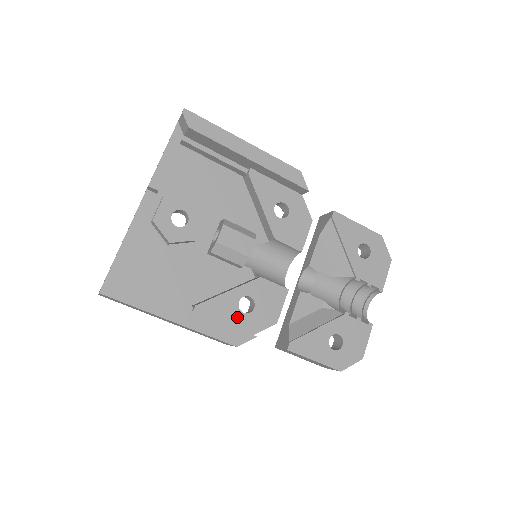
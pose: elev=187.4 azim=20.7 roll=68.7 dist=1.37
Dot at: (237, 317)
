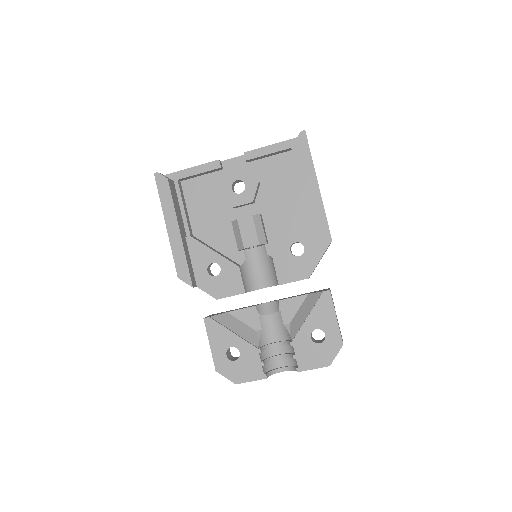
Dot at: (202, 268)
